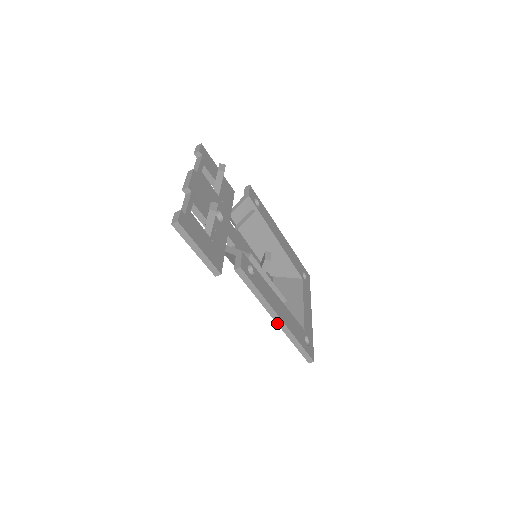
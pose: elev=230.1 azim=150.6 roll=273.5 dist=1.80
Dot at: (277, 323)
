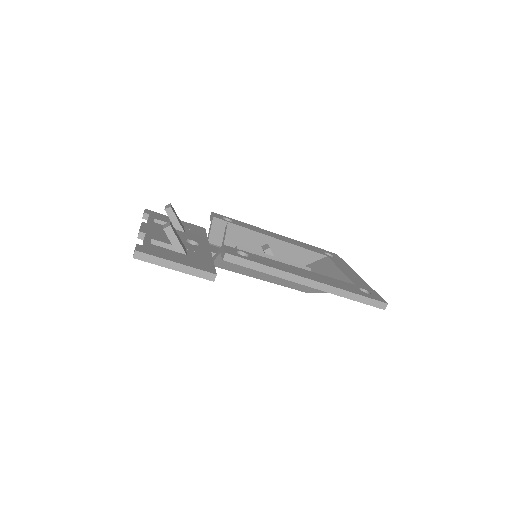
Dot at: (312, 287)
